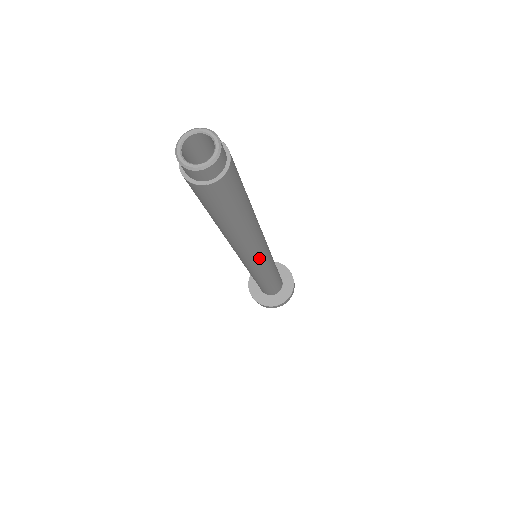
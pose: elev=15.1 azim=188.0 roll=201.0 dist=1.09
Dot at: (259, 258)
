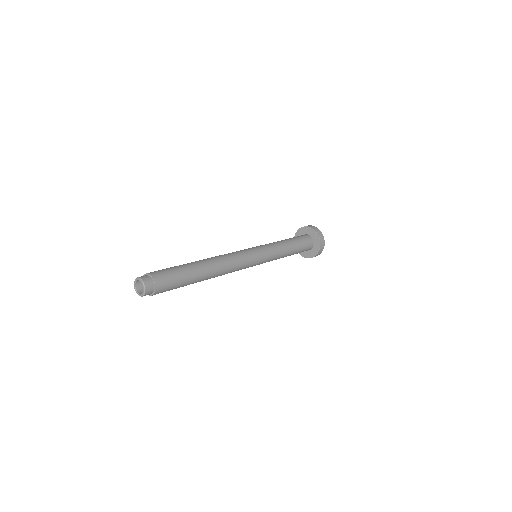
Dot at: occluded
